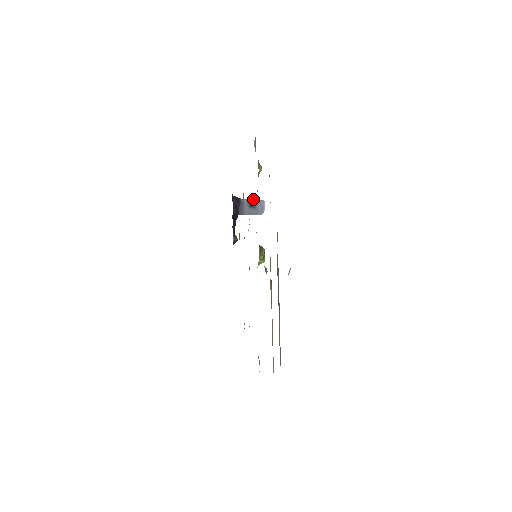
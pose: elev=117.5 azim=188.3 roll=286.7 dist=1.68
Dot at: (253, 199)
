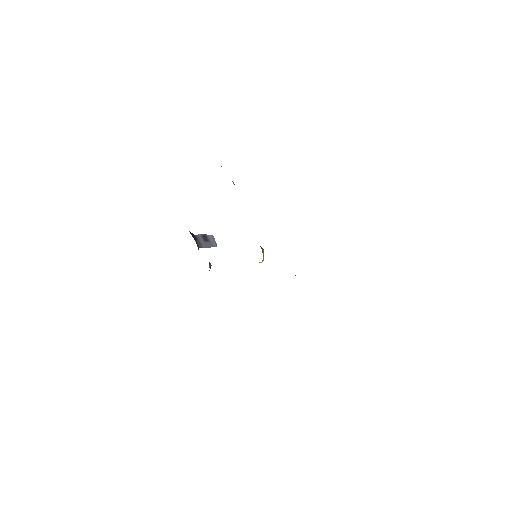
Dot at: (204, 234)
